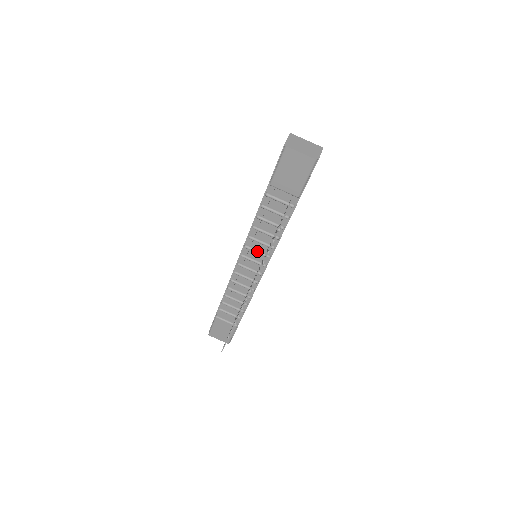
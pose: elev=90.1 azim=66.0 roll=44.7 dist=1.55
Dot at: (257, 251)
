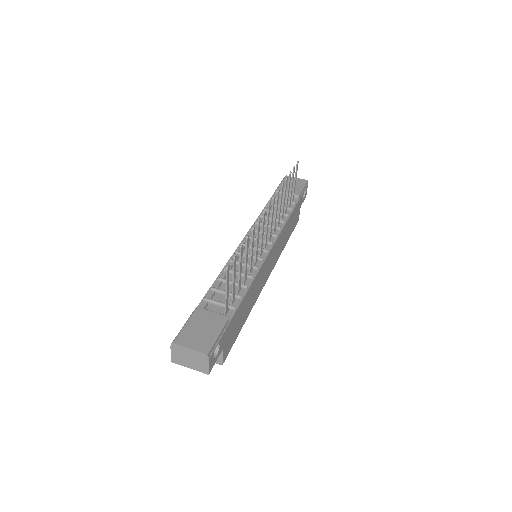
Dot at: occluded
